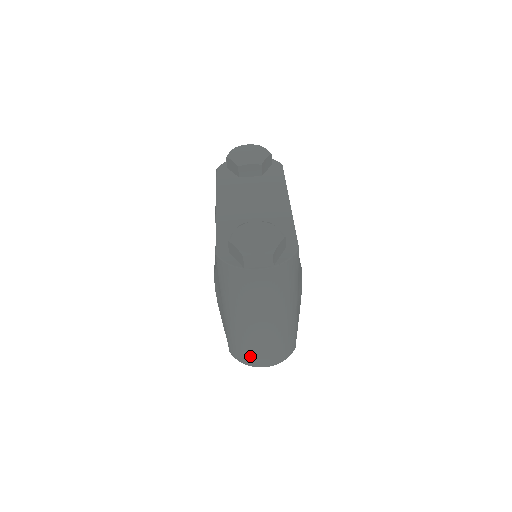
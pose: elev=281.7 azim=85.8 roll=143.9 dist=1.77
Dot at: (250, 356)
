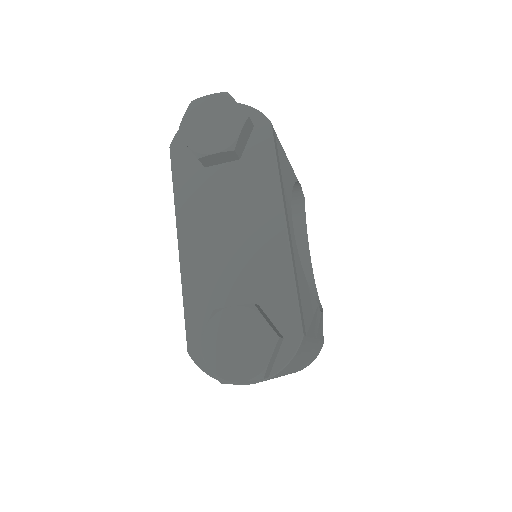
Dot at: occluded
